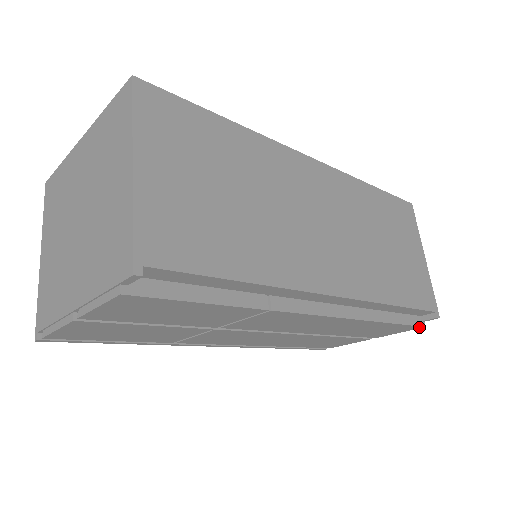
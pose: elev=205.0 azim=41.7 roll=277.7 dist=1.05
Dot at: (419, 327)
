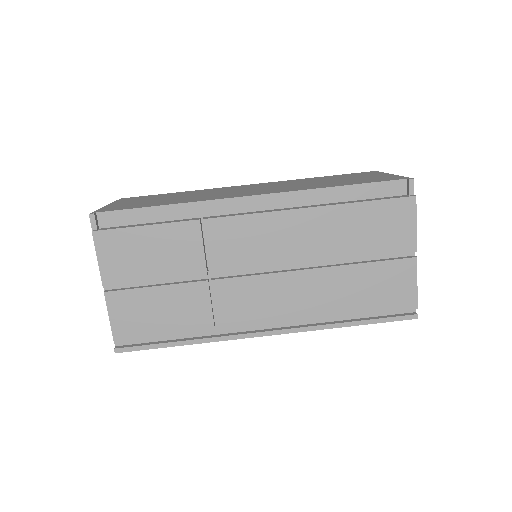
Dot at: (410, 200)
